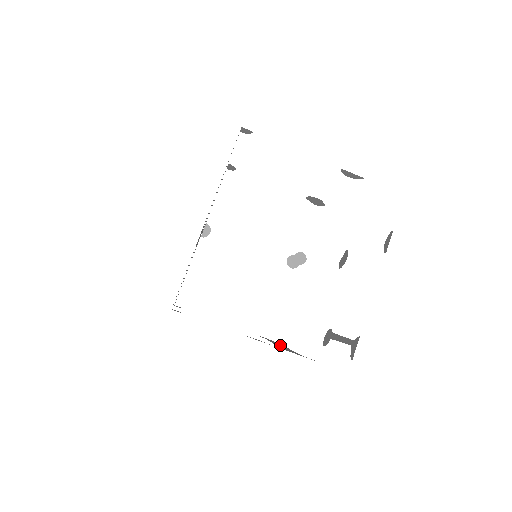
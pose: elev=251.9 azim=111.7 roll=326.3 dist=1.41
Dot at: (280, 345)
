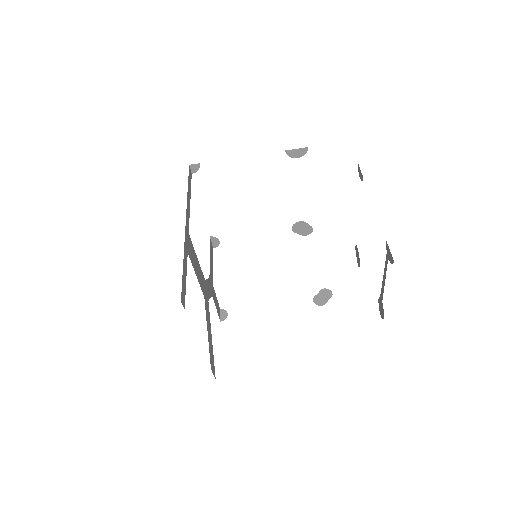
Dot at: occluded
